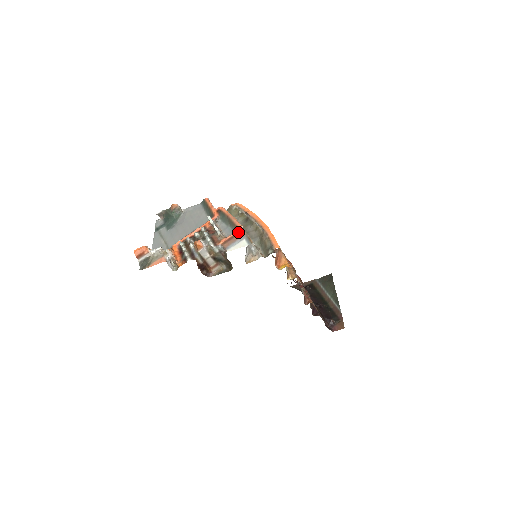
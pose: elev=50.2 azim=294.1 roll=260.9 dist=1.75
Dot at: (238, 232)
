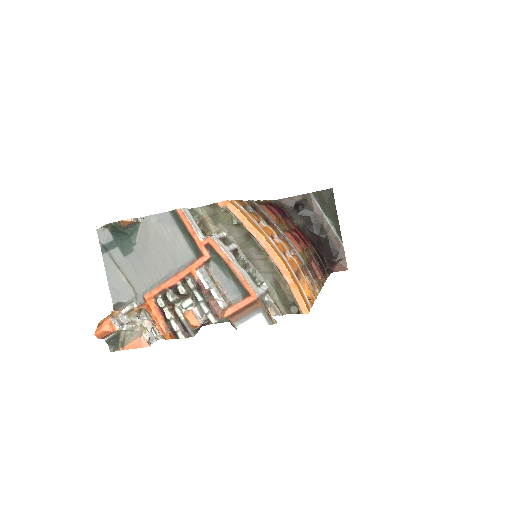
Dot at: (250, 303)
